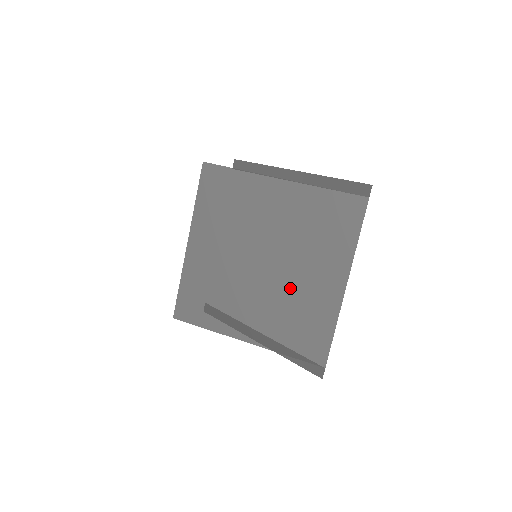
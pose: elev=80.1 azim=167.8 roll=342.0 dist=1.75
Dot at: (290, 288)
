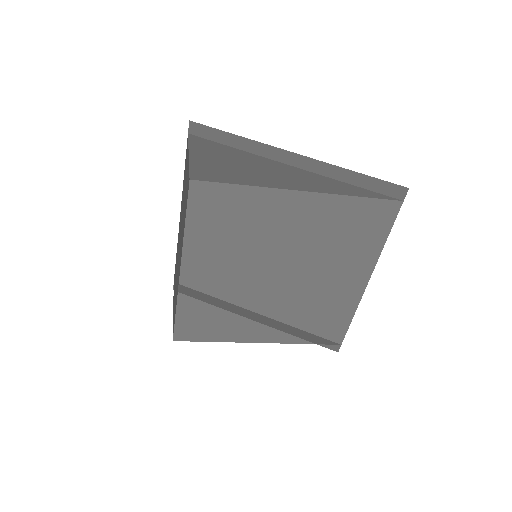
Dot at: (309, 293)
